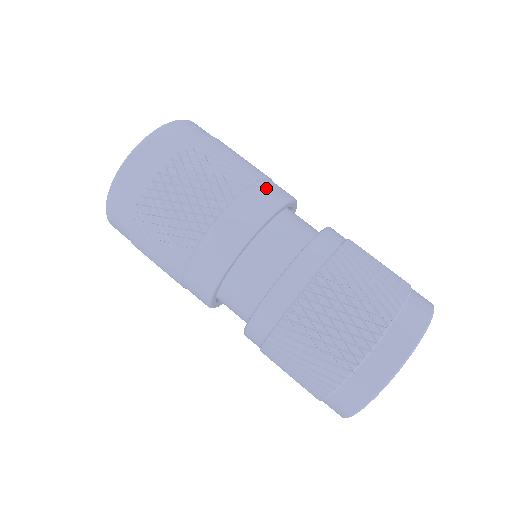
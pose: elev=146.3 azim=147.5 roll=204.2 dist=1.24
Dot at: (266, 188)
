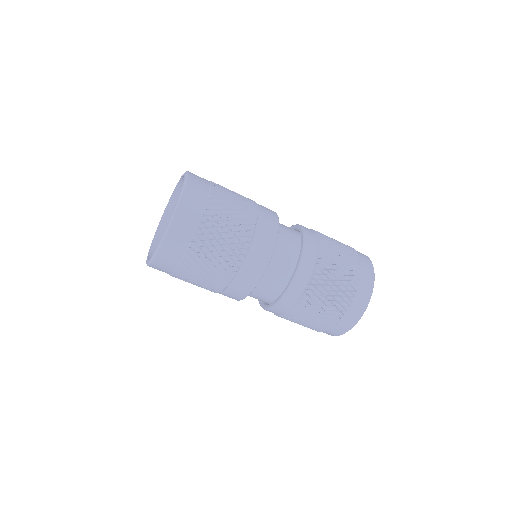
Dot at: occluded
